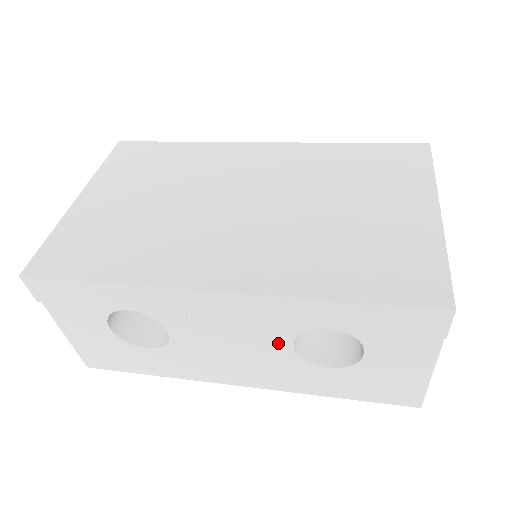
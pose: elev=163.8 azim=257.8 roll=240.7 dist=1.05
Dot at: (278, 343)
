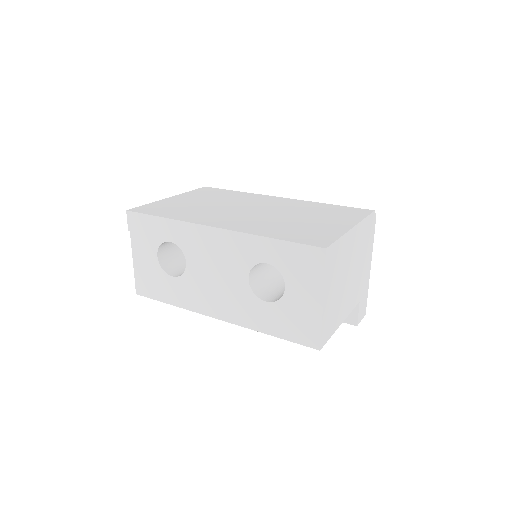
Dot at: (241, 275)
